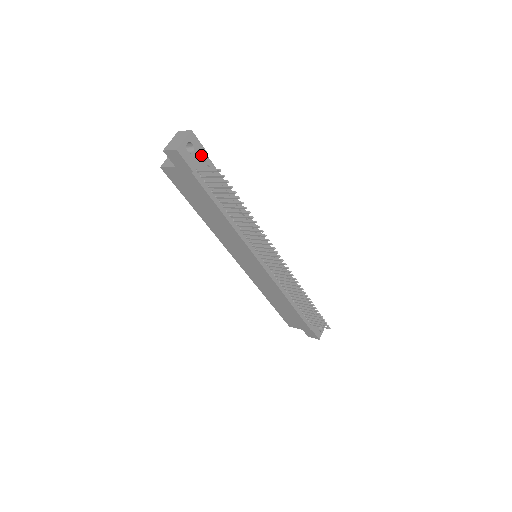
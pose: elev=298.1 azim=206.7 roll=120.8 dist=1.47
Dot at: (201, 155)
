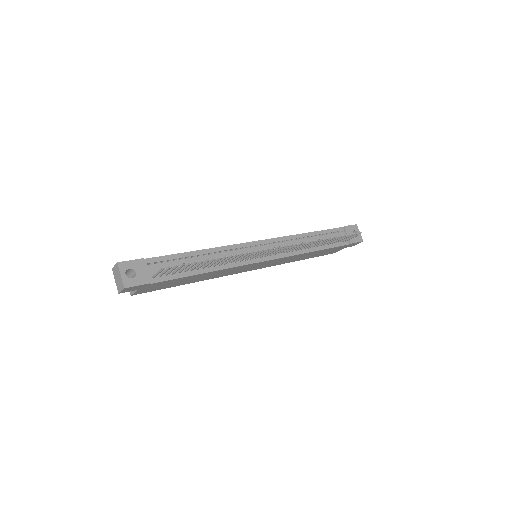
Dot at: (142, 266)
